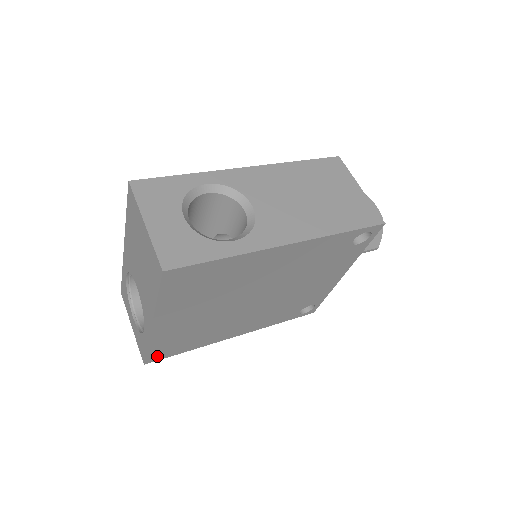
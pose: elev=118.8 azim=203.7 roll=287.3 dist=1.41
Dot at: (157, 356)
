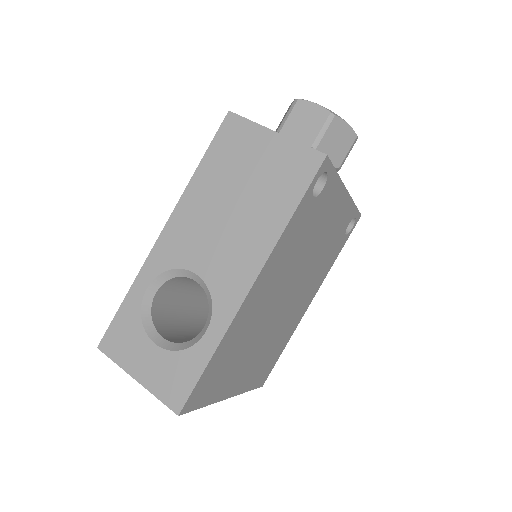
Dot at: (264, 377)
